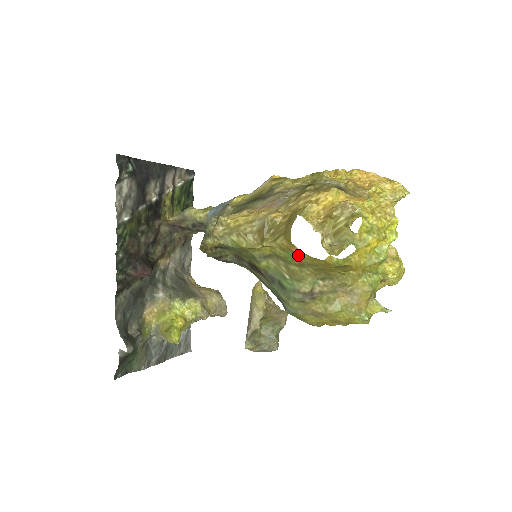
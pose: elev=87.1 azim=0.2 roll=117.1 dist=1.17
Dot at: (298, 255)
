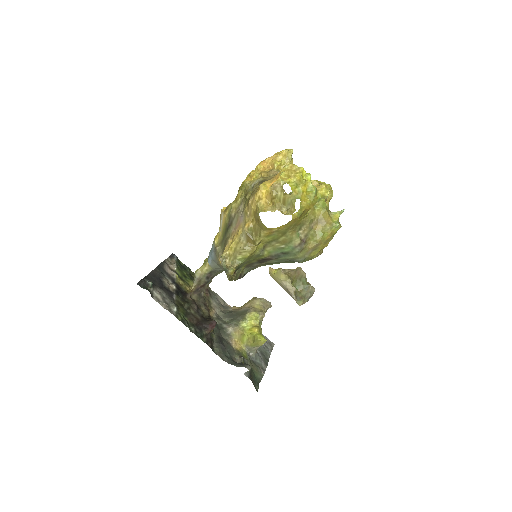
Dot at: (278, 230)
